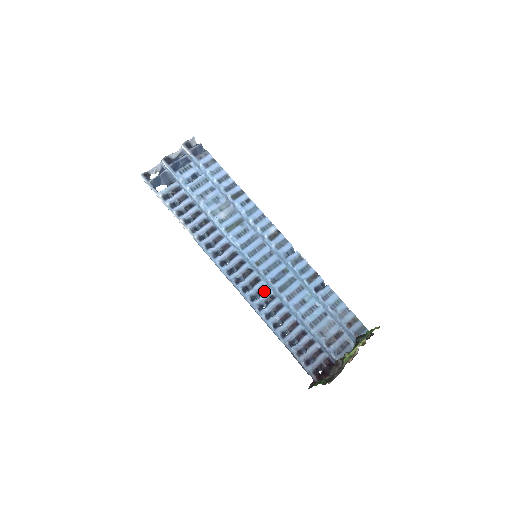
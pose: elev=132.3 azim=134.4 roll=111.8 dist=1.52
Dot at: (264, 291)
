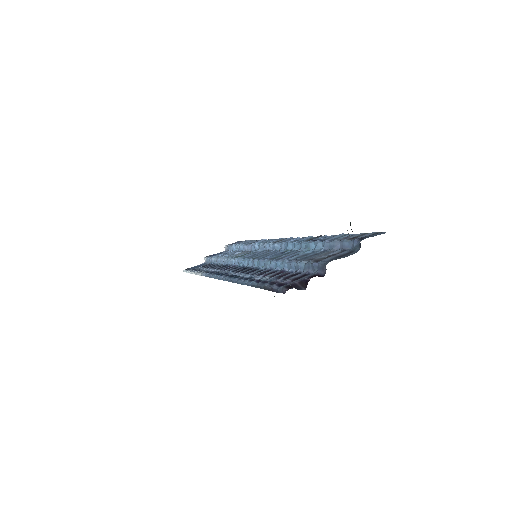
Dot at: occluded
